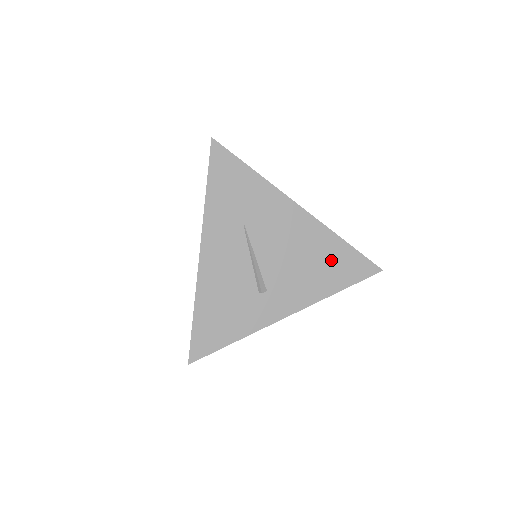
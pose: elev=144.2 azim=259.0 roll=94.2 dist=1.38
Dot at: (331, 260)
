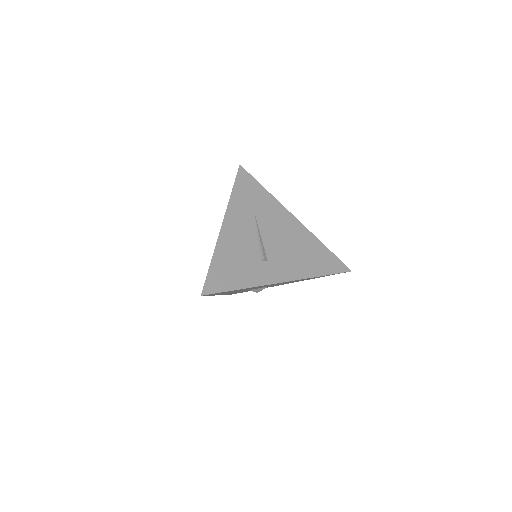
Dot at: (315, 254)
